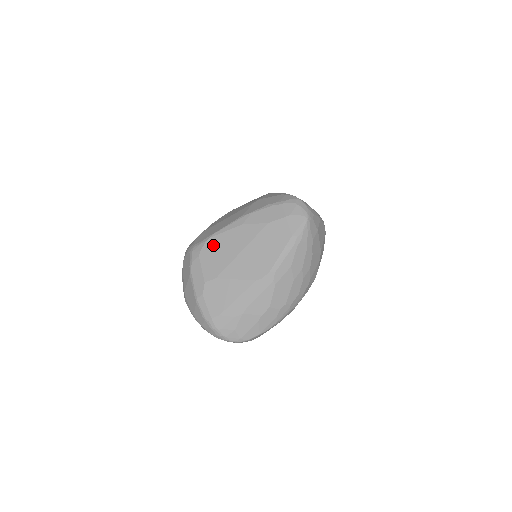
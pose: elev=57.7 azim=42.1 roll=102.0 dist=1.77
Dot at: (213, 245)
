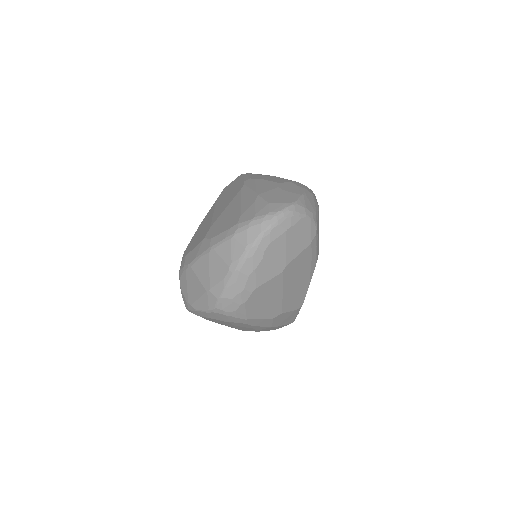
Dot at: (190, 244)
